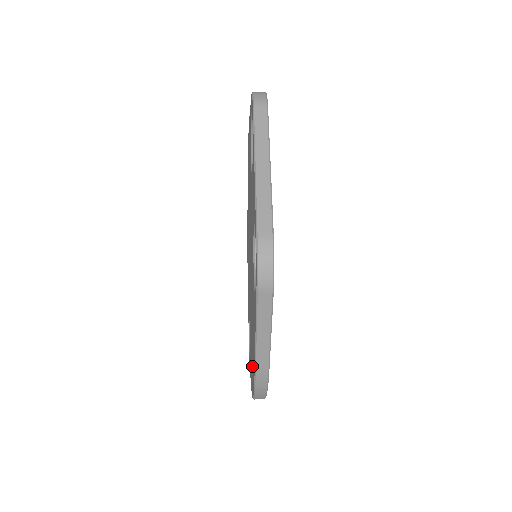
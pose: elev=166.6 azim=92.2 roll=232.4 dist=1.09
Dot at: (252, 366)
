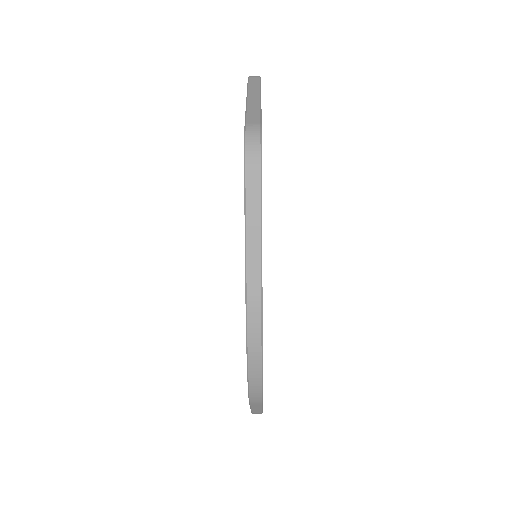
Dot at: occluded
